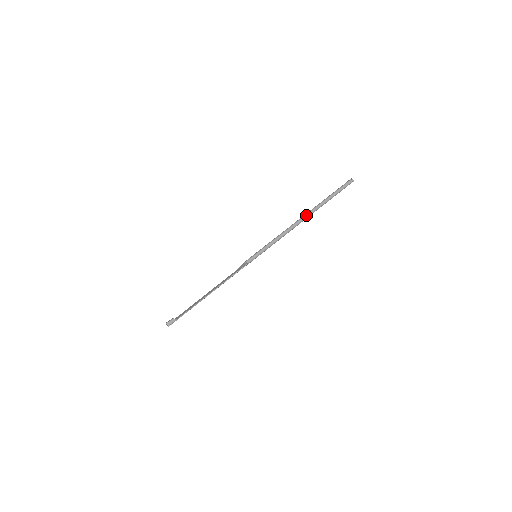
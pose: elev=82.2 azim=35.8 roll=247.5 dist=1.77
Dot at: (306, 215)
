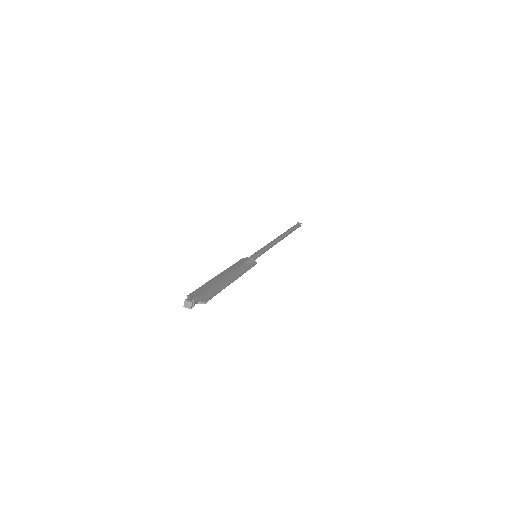
Dot at: (284, 237)
